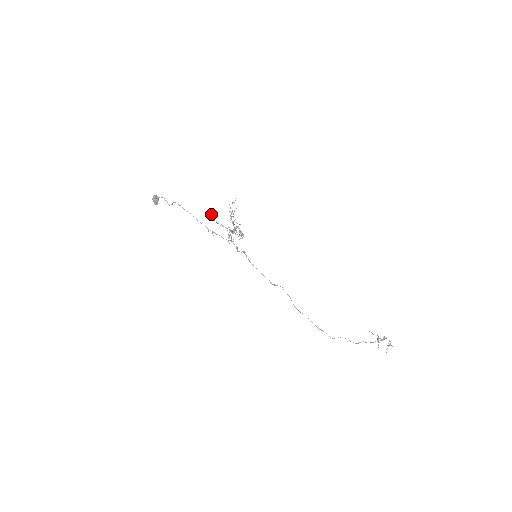
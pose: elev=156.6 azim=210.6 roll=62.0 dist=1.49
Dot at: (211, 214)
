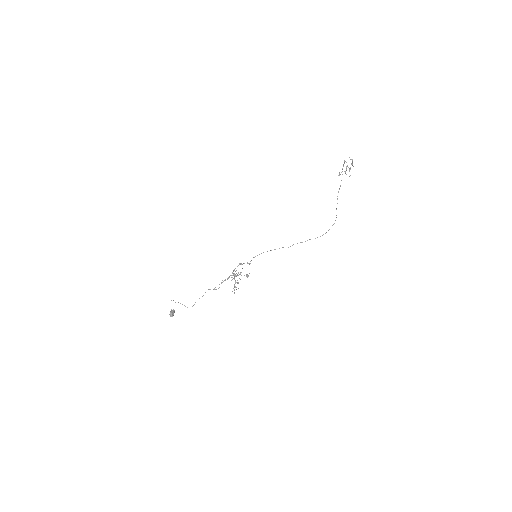
Dot at: occluded
